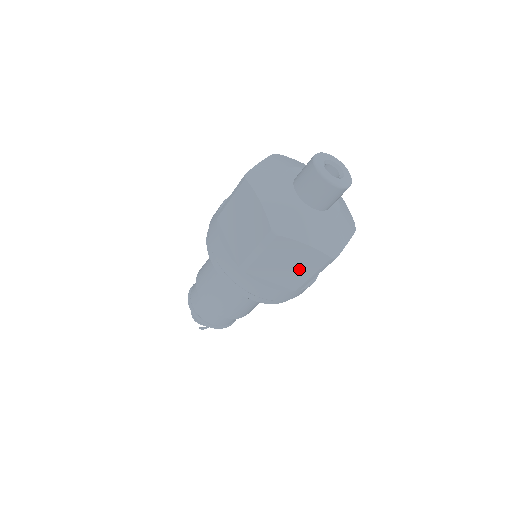
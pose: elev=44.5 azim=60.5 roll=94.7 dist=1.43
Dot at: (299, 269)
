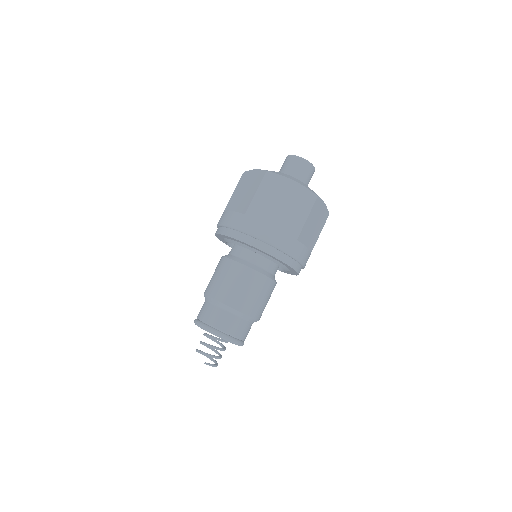
Dot at: (292, 208)
